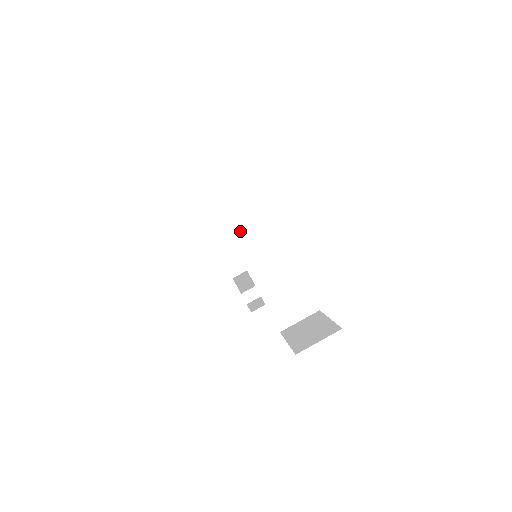
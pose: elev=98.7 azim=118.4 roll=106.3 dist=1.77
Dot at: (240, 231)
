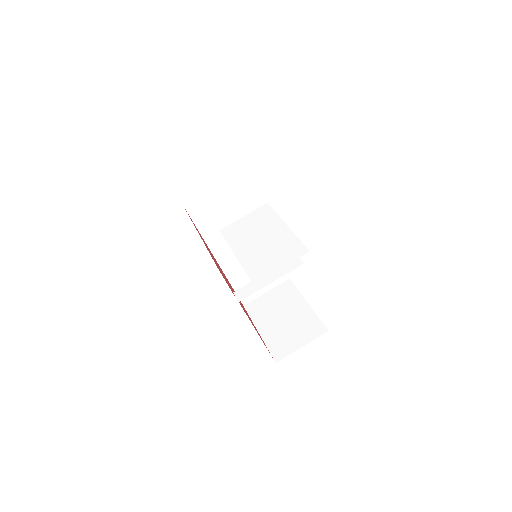
Dot at: (286, 311)
